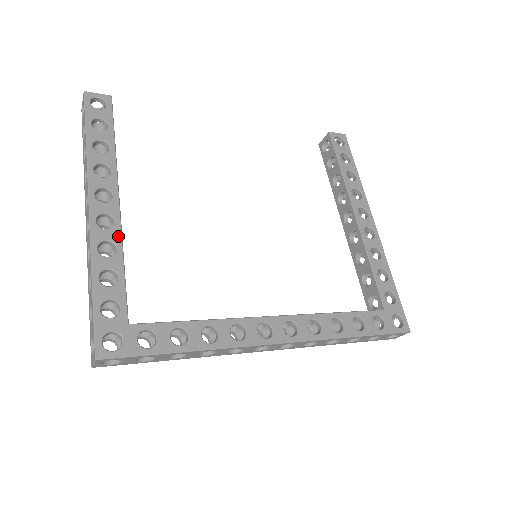
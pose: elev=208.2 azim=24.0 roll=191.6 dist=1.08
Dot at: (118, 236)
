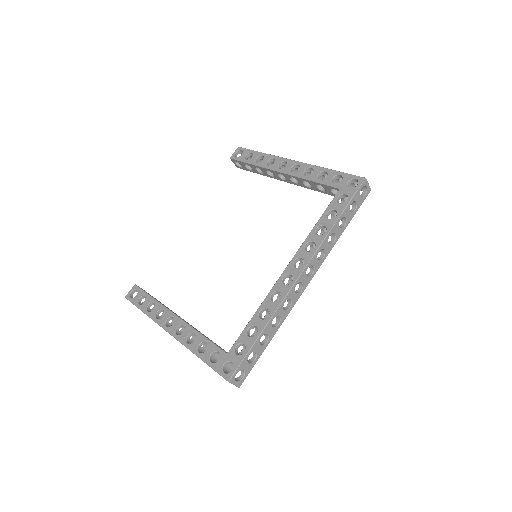
Dot at: (190, 329)
